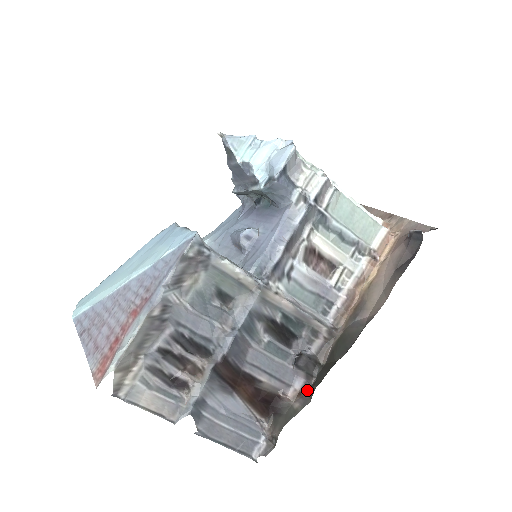
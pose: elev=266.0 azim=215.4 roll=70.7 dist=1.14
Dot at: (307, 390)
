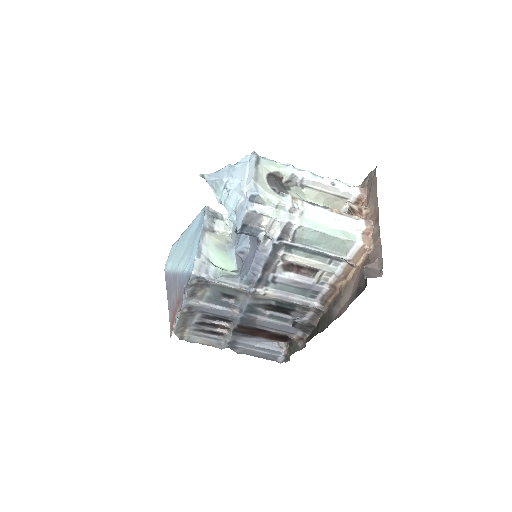
Dot at: (306, 338)
